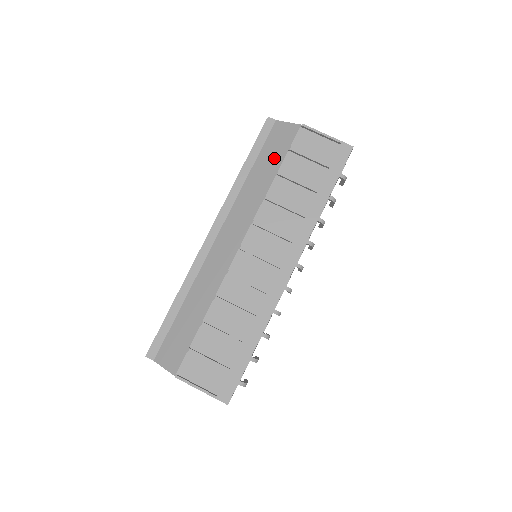
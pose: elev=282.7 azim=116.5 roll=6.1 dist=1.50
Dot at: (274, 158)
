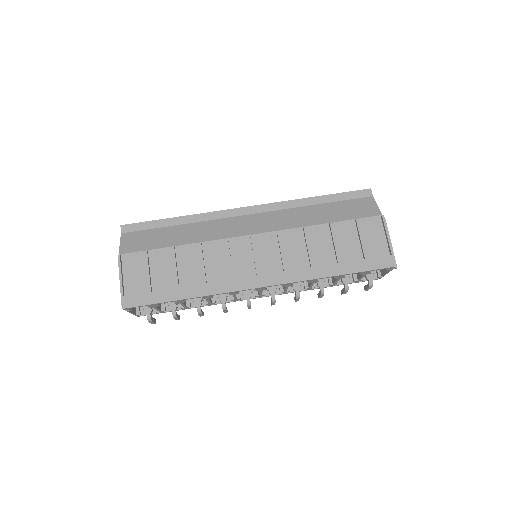
Dot at: (341, 213)
